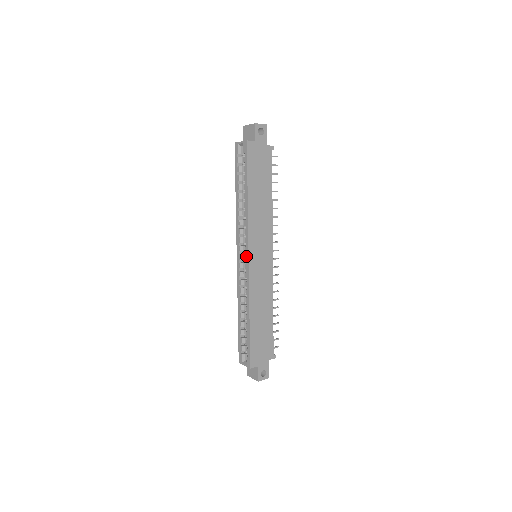
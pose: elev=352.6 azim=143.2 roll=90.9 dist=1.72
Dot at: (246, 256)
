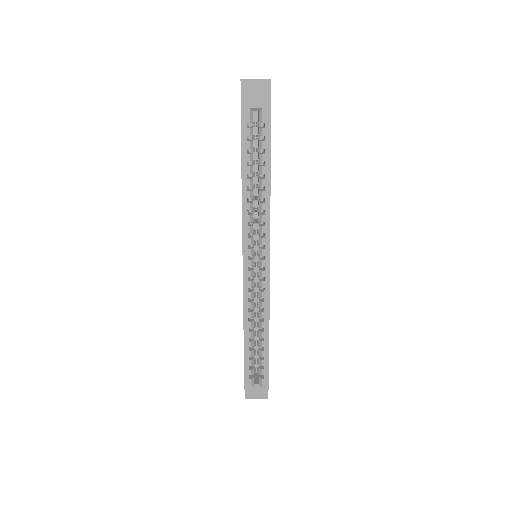
Dot at: (265, 260)
